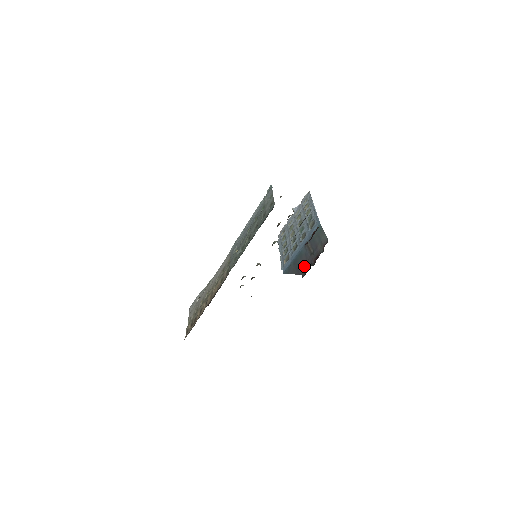
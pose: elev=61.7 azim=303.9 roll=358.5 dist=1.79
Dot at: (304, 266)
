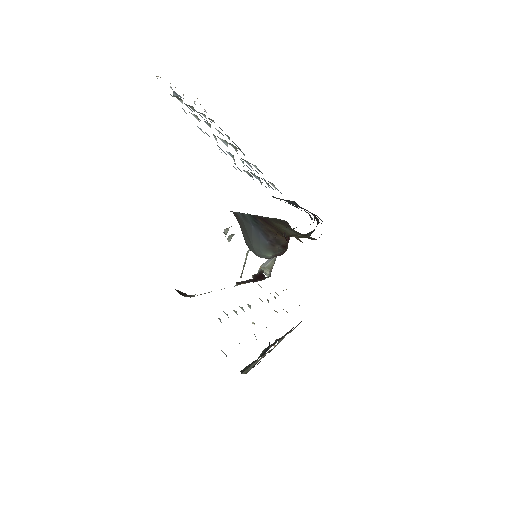
Dot at: occluded
